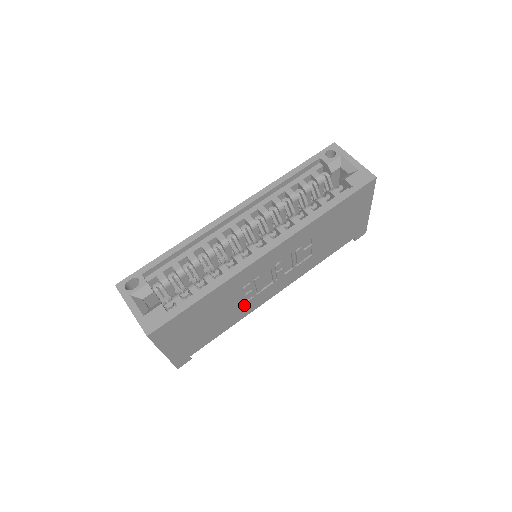
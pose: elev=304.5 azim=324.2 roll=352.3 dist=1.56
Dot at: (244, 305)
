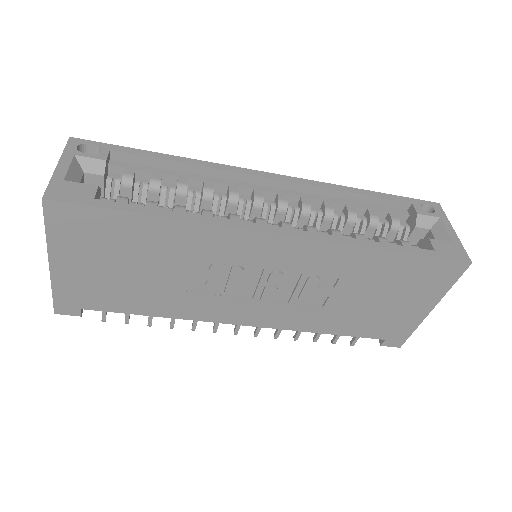
Dot at: (196, 297)
